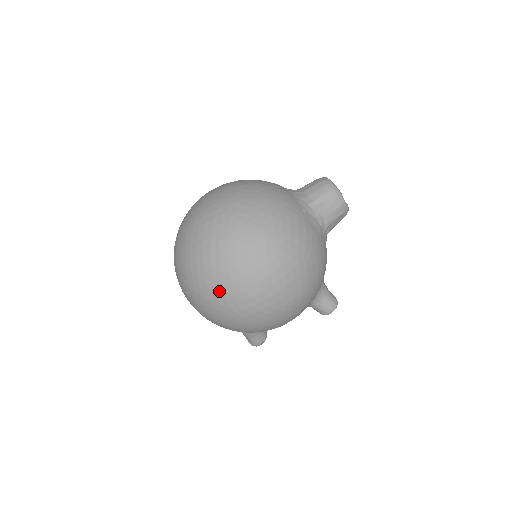
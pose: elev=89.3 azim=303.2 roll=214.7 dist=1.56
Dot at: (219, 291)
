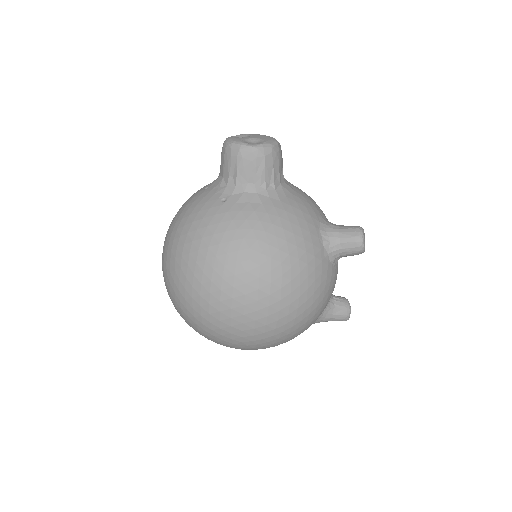
Dot at: (220, 337)
